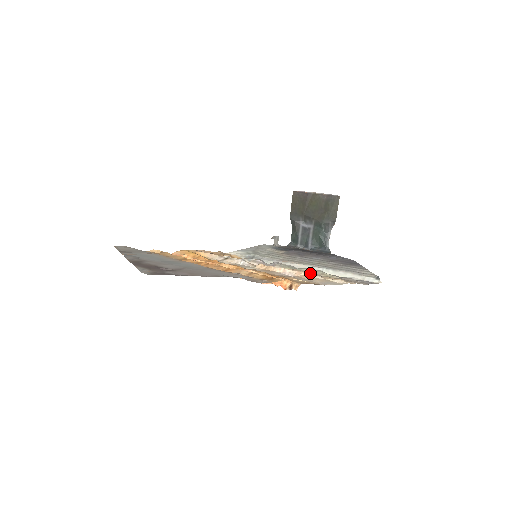
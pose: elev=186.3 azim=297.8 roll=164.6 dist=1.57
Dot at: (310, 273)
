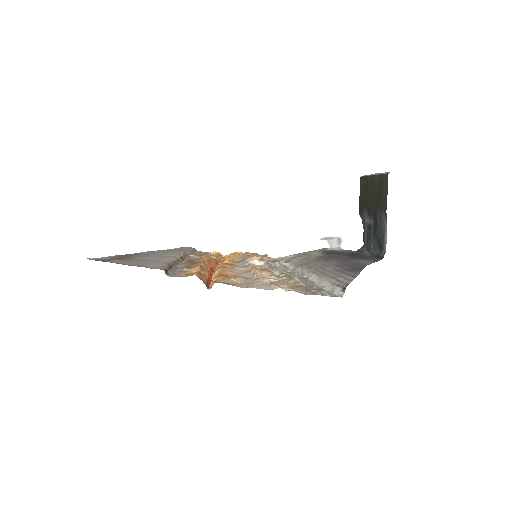
Dot at: (271, 276)
